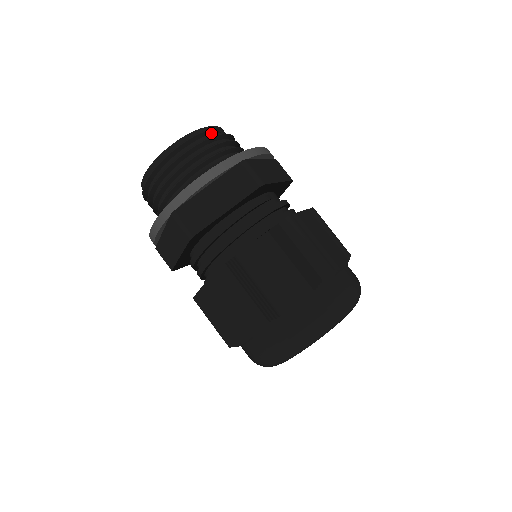
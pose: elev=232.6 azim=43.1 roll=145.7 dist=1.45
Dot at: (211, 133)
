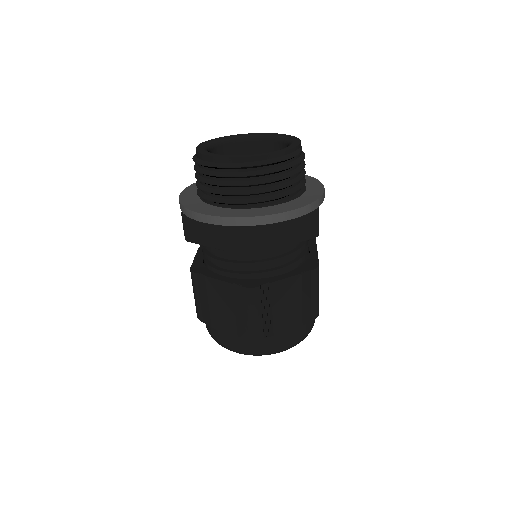
Dot at: occluded
